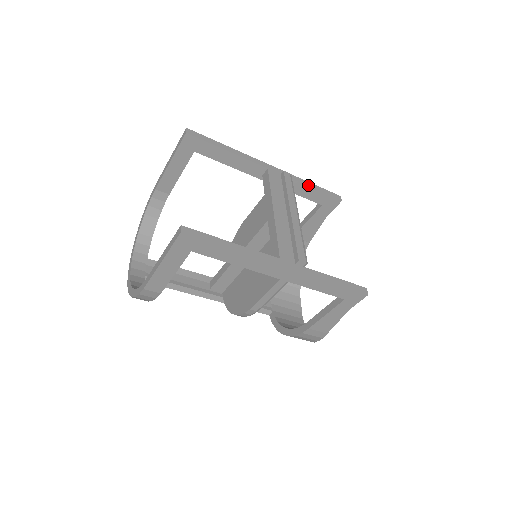
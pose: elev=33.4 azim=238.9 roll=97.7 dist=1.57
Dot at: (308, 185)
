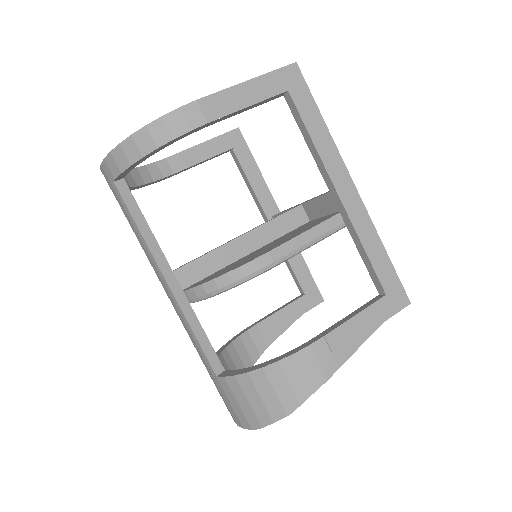
Dot at: (303, 259)
